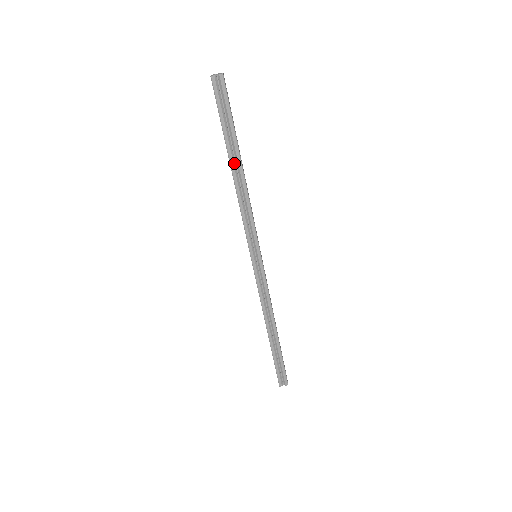
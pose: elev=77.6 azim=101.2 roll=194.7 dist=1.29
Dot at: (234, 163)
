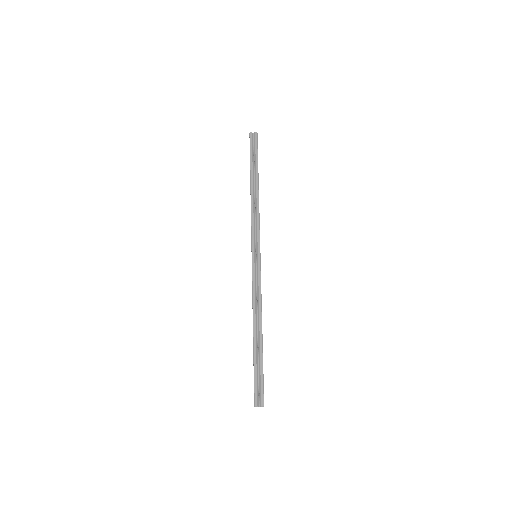
Dot at: (253, 183)
